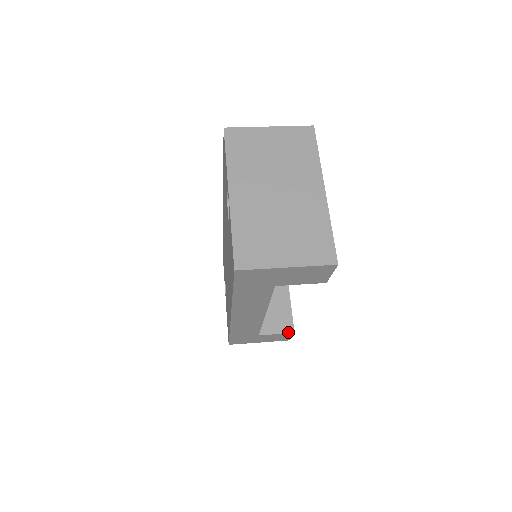
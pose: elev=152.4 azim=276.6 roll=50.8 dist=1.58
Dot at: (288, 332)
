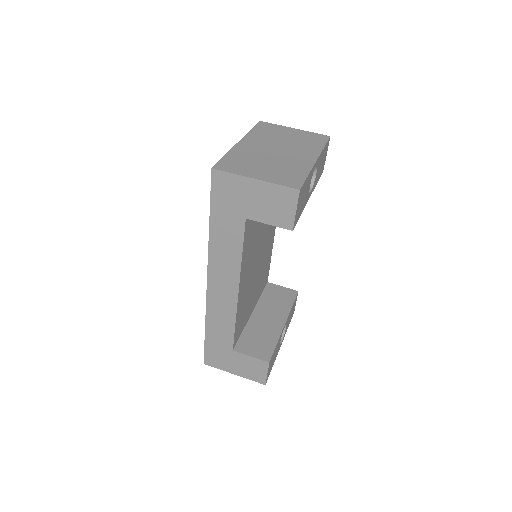
Dot at: (263, 359)
